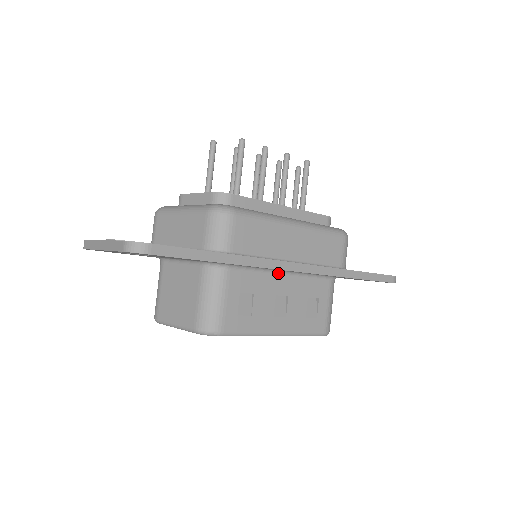
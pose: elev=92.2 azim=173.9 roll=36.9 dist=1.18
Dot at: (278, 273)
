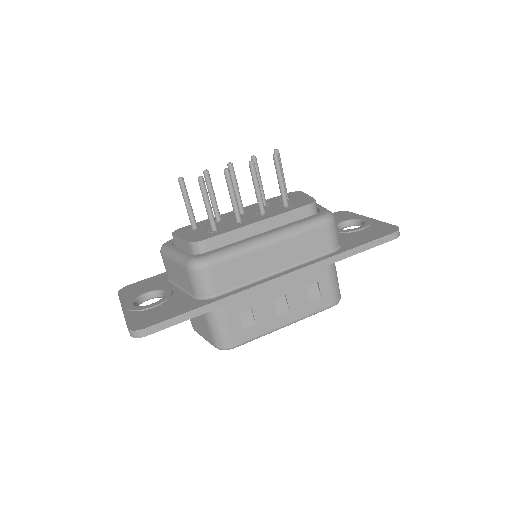
Dot at: occluded
